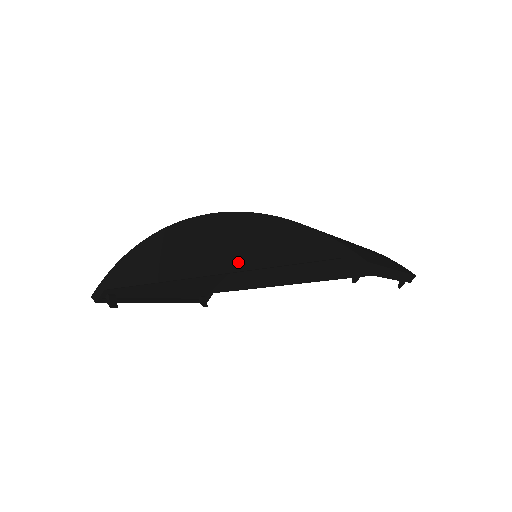
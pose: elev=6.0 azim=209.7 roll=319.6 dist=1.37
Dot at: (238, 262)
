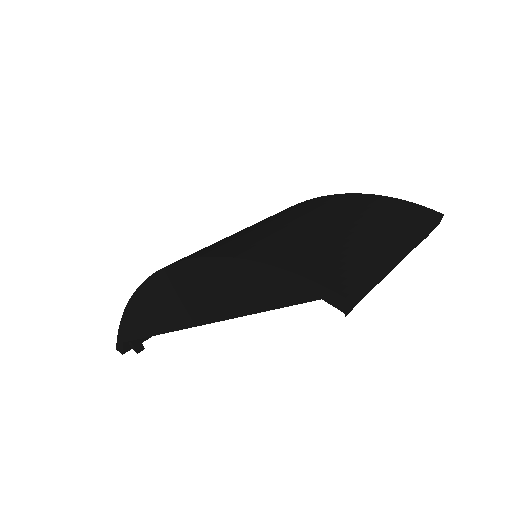
Dot at: (223, 310)
